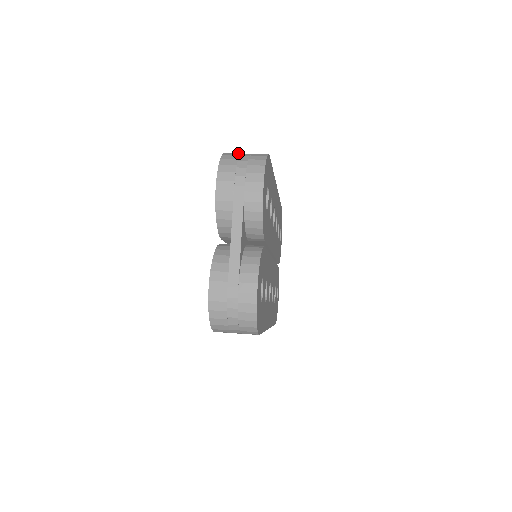
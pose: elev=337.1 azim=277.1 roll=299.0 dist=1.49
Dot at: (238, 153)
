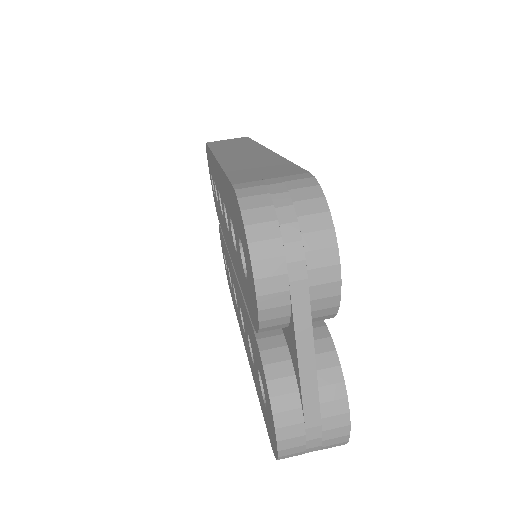
Dot at: (265, 194)
